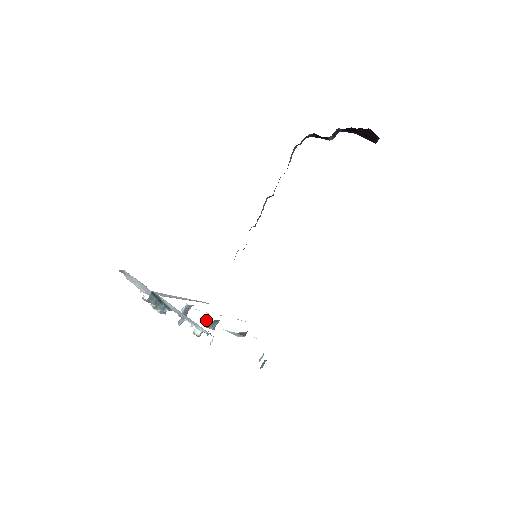
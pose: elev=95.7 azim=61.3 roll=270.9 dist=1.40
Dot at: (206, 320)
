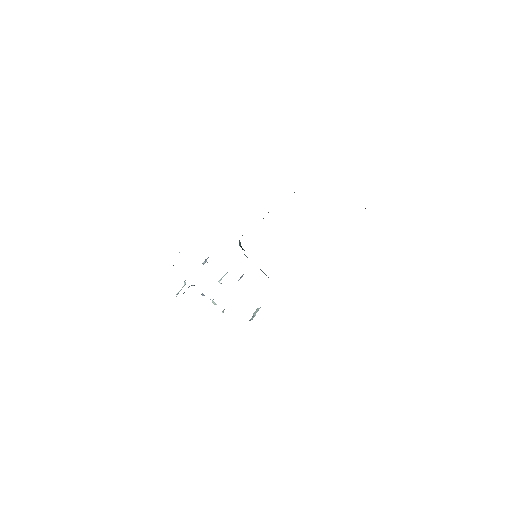
Dot at: occluded
